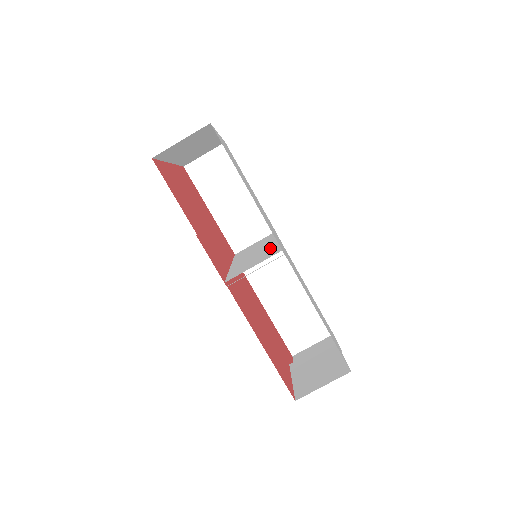
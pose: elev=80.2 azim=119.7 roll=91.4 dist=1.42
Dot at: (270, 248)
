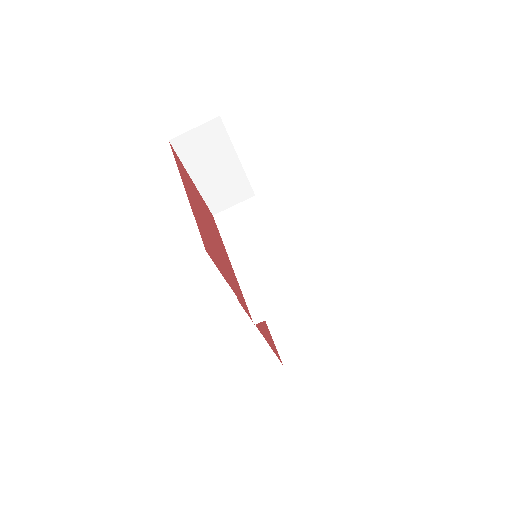
Dot at: (279, 267)
